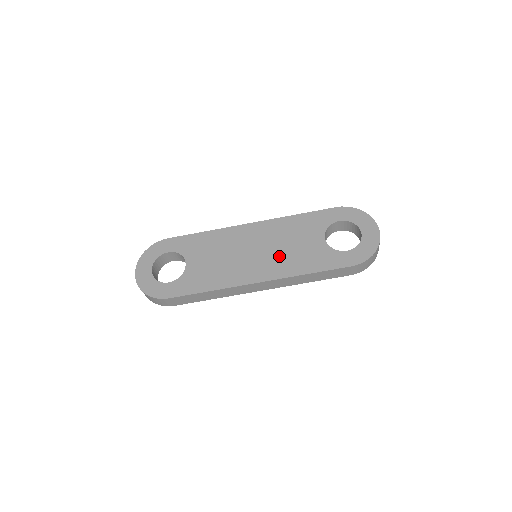
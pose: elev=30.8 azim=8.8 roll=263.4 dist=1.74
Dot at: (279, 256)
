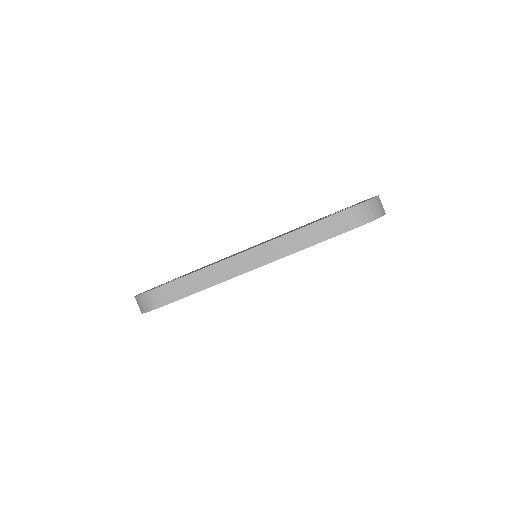
Dot at: (274, 238)
